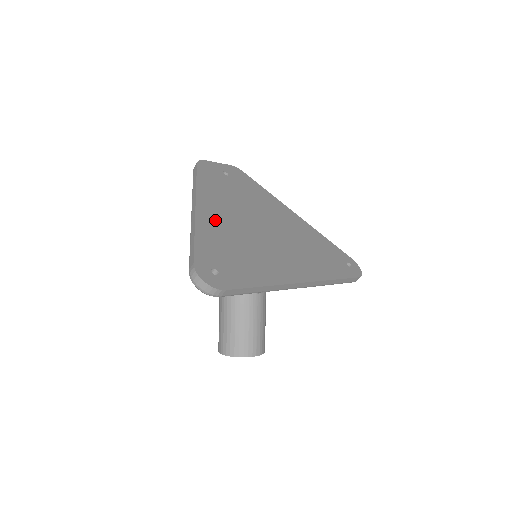
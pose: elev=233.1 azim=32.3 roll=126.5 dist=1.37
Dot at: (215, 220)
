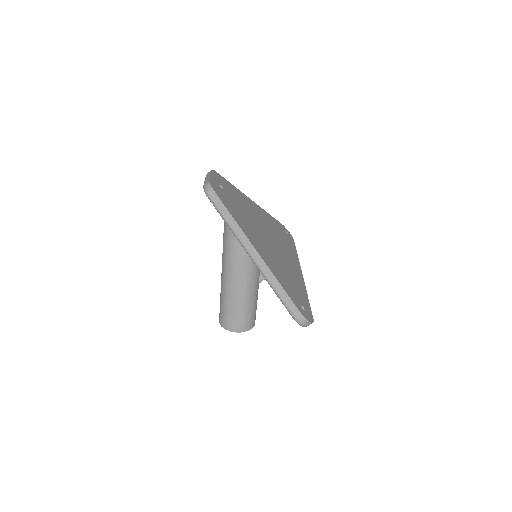
Dot at: (266, 255)
